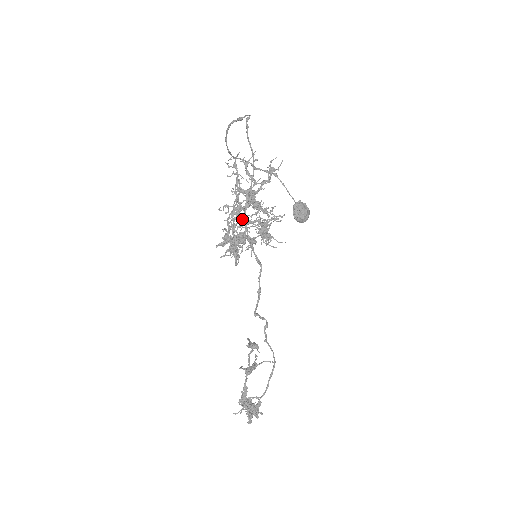
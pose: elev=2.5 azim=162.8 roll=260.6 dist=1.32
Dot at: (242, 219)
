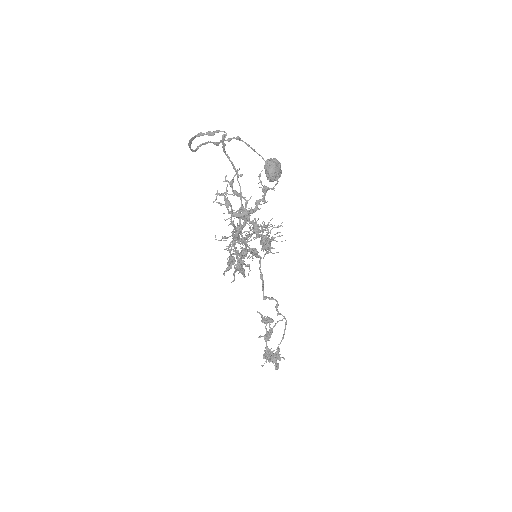
Dot at: (241, 239)
